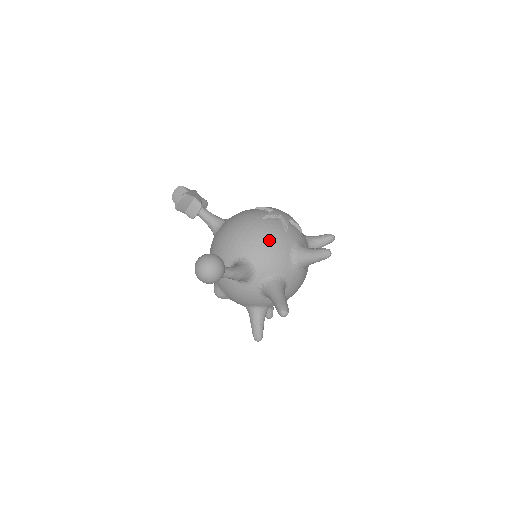
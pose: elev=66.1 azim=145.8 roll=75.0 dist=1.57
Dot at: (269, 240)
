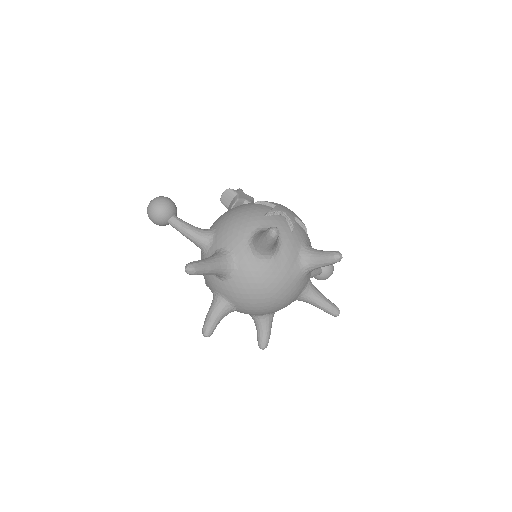
Dot at: (239, 215)
